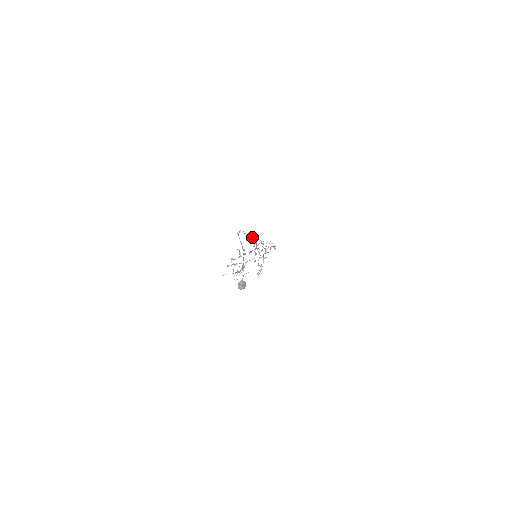
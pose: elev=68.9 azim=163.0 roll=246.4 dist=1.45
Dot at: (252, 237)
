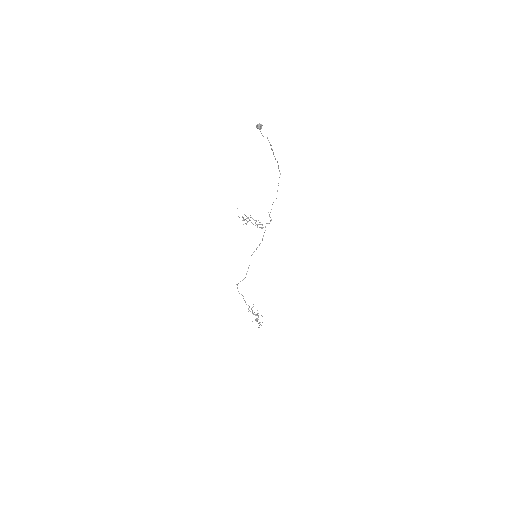
Dot at: occluded
